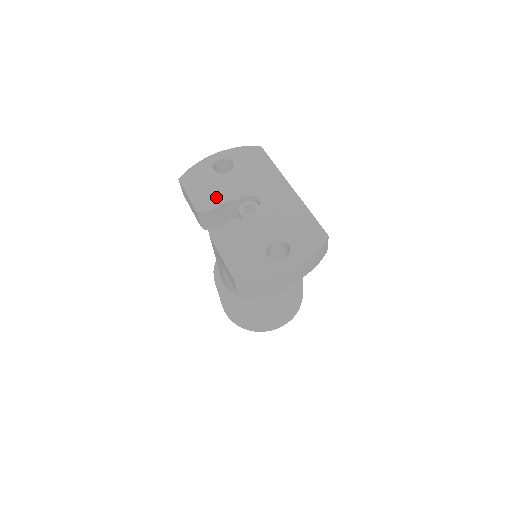
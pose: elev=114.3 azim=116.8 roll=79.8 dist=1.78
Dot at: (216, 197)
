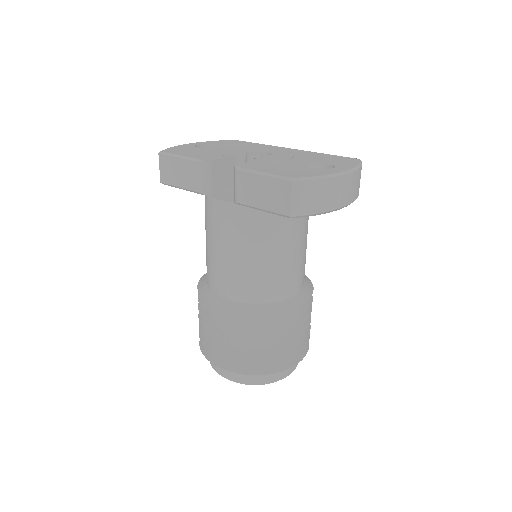
Dot at: (216, 154)
